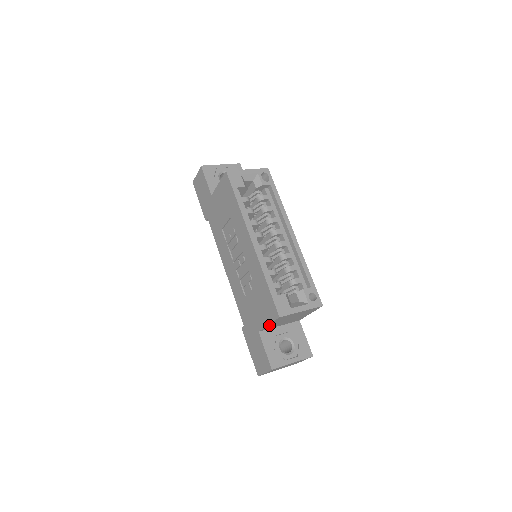
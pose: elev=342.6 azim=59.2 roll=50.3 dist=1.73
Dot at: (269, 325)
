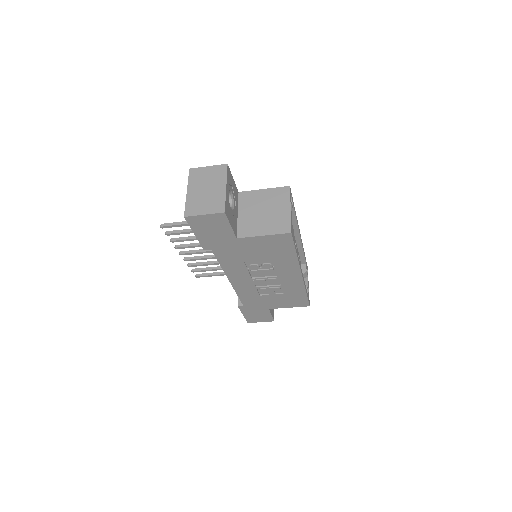
Dot at: occluded
